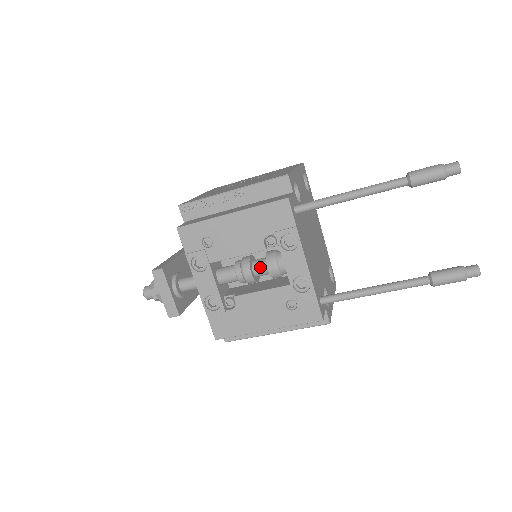
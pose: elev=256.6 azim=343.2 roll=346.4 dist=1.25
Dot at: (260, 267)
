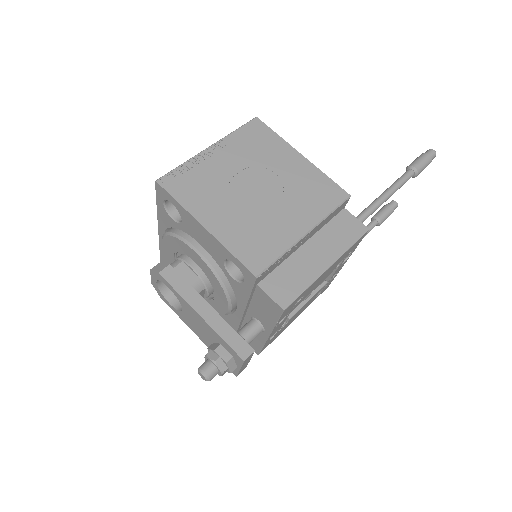
Dot at: occluded
